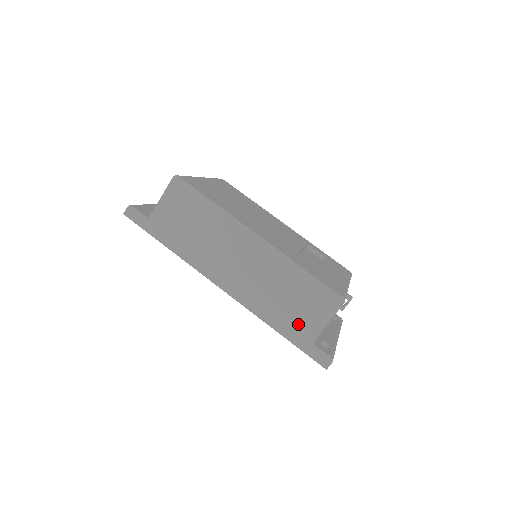
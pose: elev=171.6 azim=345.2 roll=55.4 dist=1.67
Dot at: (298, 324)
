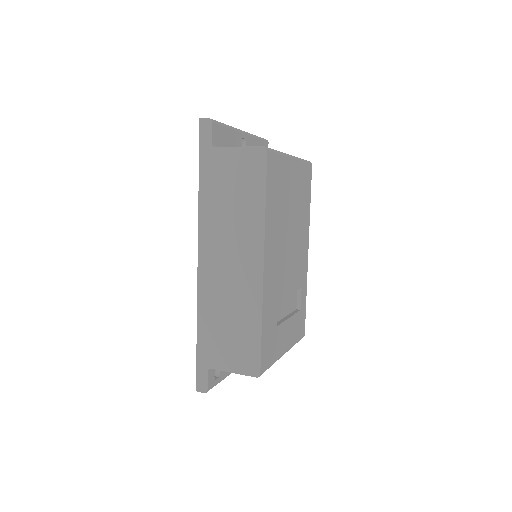
Dot at: (214, 347)
